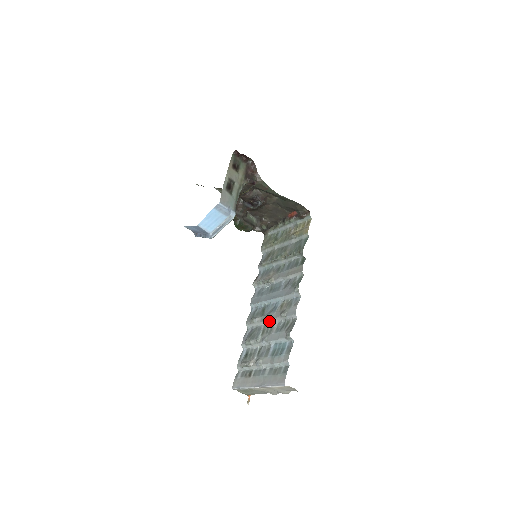
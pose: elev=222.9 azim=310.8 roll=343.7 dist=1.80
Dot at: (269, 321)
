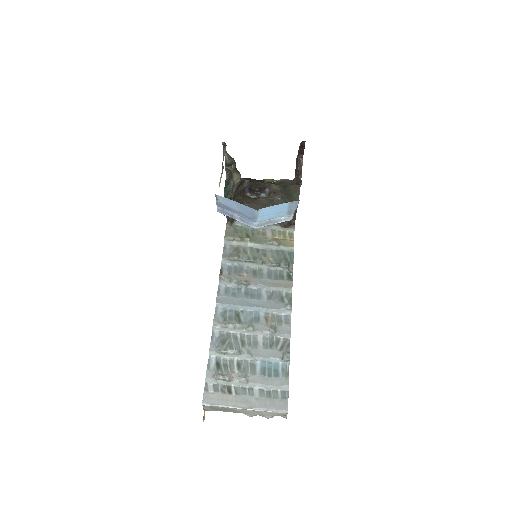
Dot at: (251, 332)
